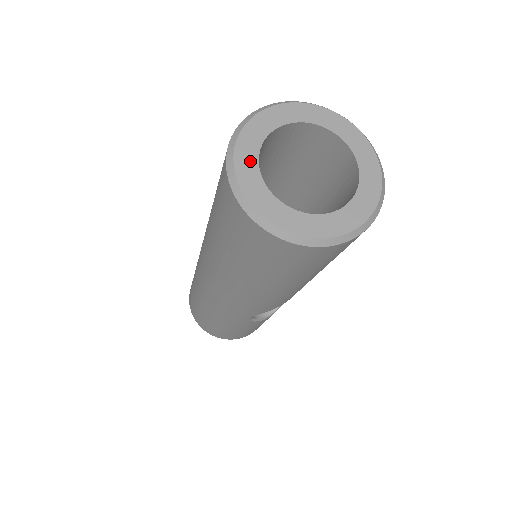
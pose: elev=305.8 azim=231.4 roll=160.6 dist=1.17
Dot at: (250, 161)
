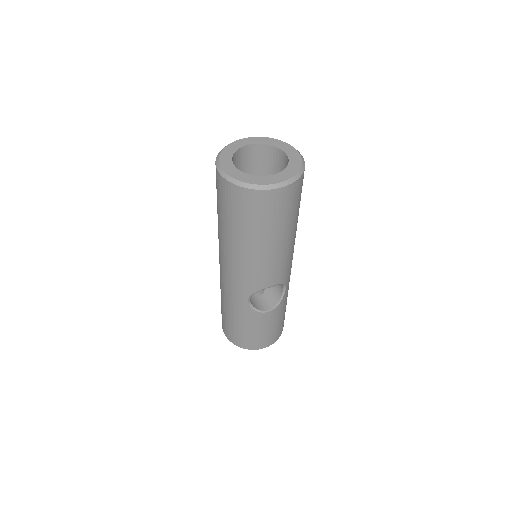
Dot at: (229, 155)
